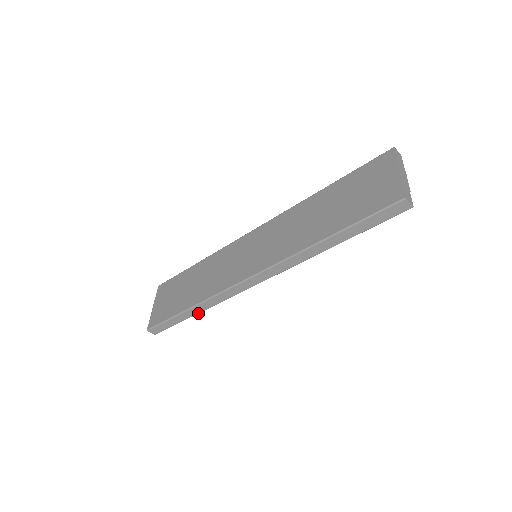
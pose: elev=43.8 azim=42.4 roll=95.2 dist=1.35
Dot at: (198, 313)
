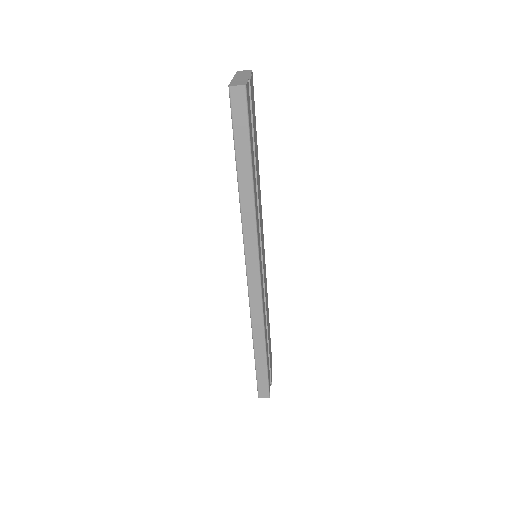
Dot at: (265, 346)
